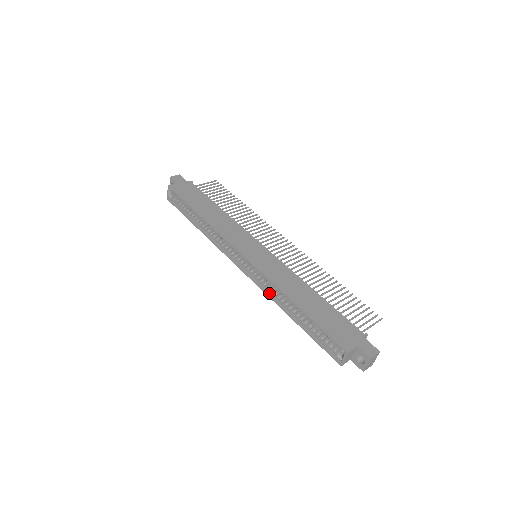
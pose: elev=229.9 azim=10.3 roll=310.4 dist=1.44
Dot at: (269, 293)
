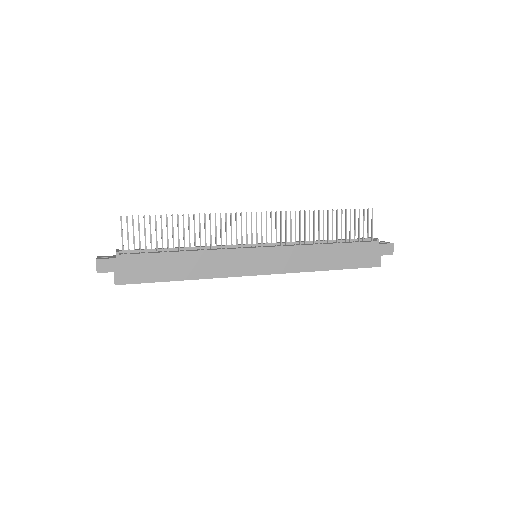
Dot at: occluded
